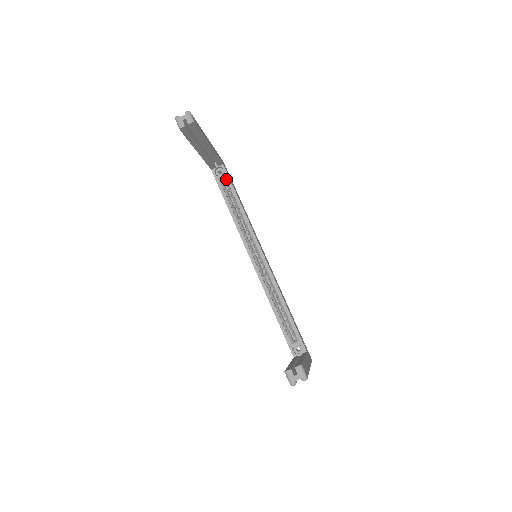
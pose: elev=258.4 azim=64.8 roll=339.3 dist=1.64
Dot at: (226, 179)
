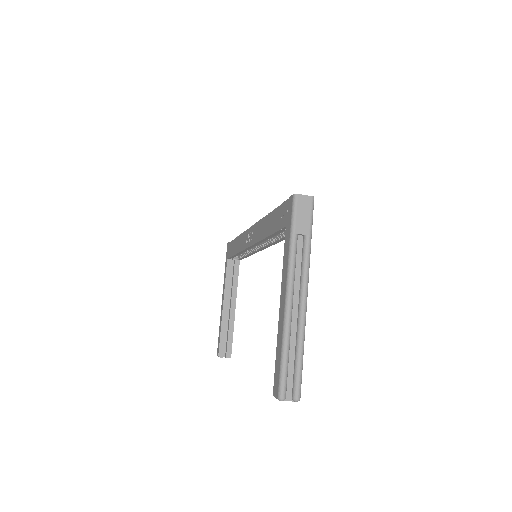
Dot at: occluded
